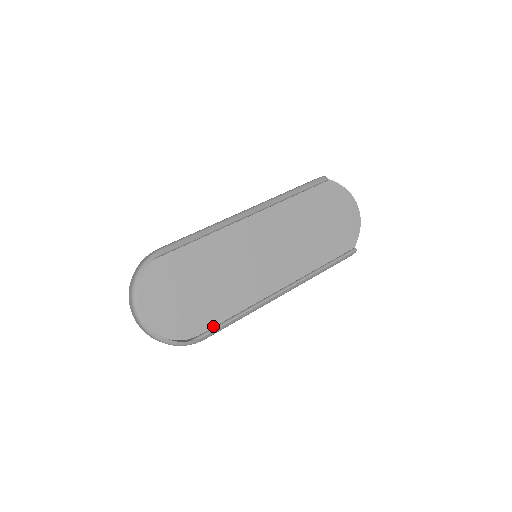
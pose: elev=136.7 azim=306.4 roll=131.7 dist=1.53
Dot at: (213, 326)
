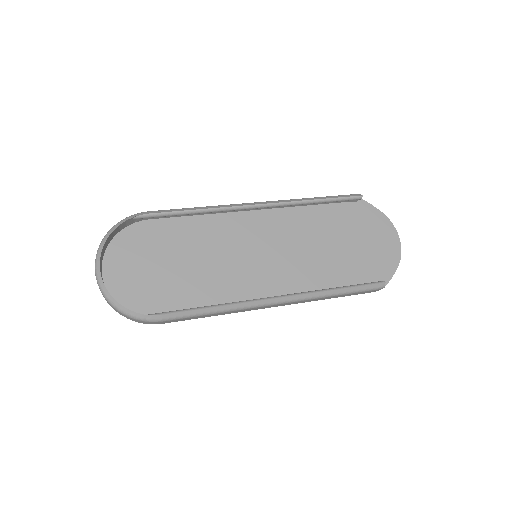
Dot at: occluded
